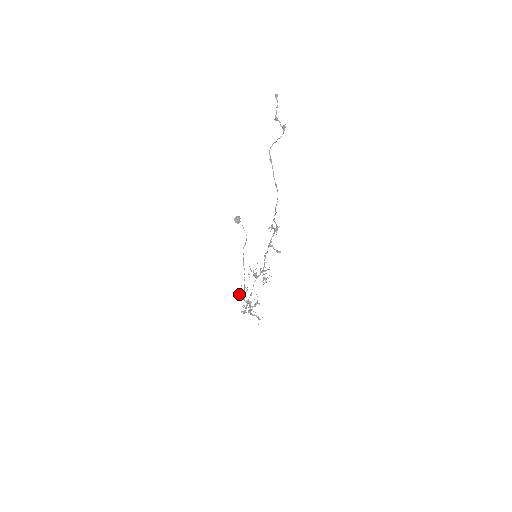
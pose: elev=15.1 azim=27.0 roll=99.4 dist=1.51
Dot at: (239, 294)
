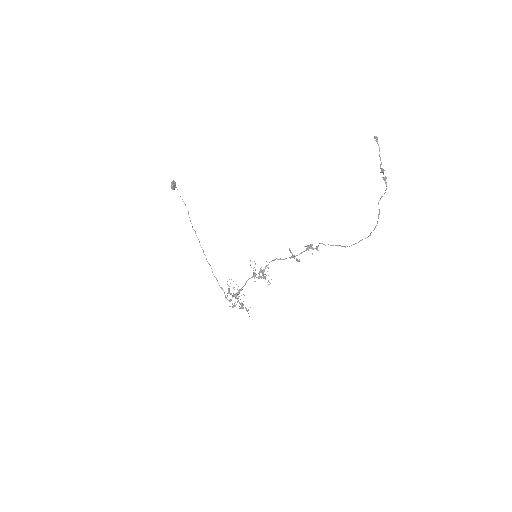
Dot at: (229, 291)
